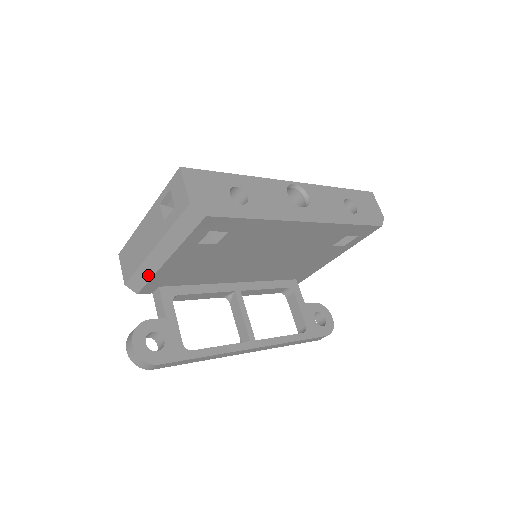
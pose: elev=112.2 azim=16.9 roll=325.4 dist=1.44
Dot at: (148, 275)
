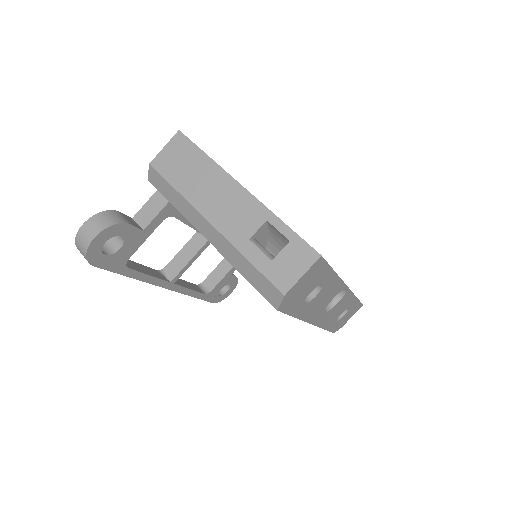
Dot at: (178, 205)
